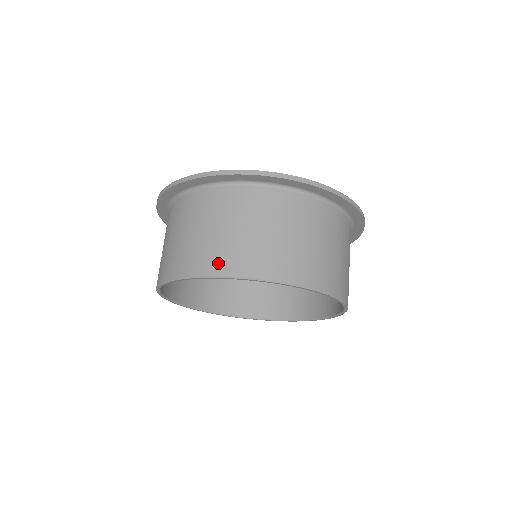
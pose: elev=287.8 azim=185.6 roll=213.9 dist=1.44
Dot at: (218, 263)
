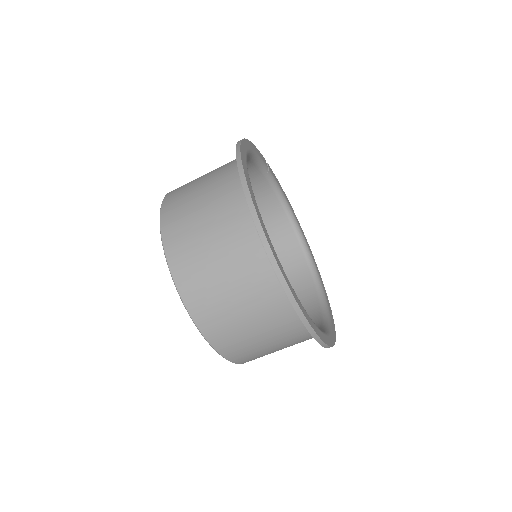
Dot at: (178, 255)
